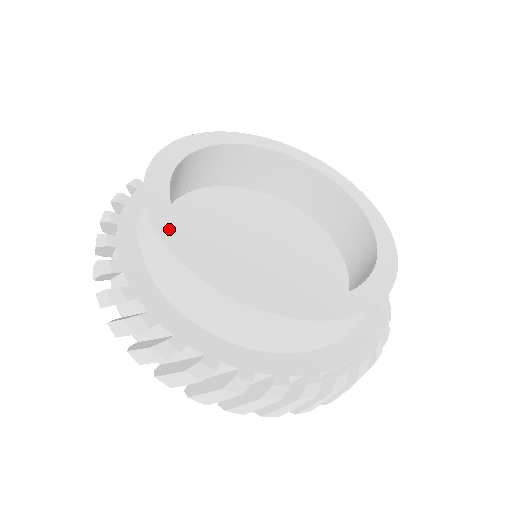
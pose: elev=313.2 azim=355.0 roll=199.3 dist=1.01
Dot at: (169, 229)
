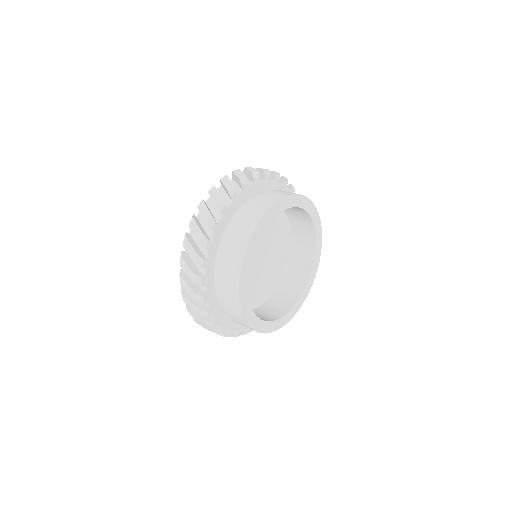
Dot at: (250, 252)
